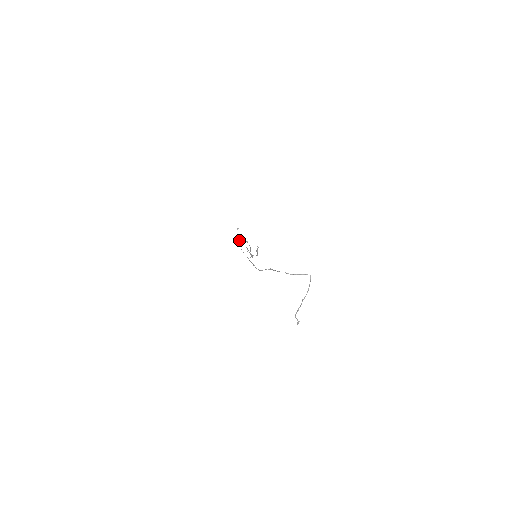
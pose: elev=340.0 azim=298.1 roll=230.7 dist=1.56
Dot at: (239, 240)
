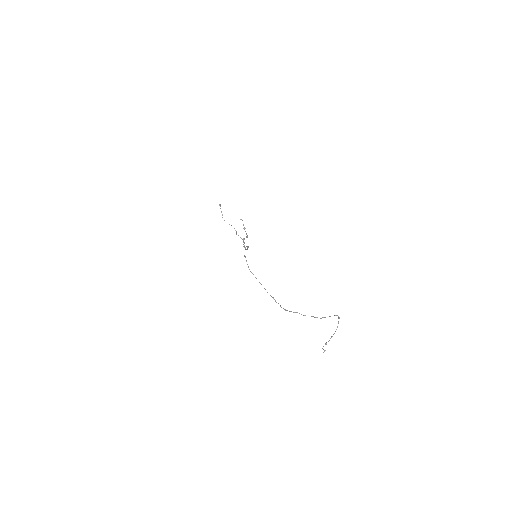
Dot at: (245, 257)
